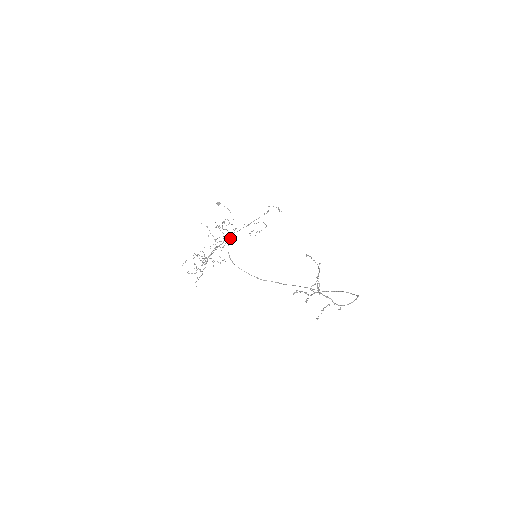
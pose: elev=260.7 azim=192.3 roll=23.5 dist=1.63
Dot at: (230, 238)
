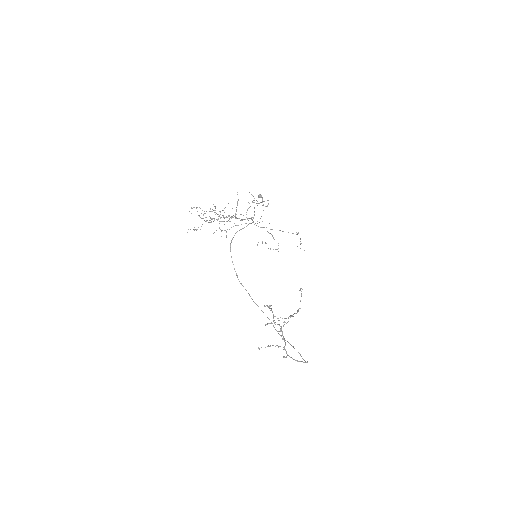
Dot at: (247, 225)
